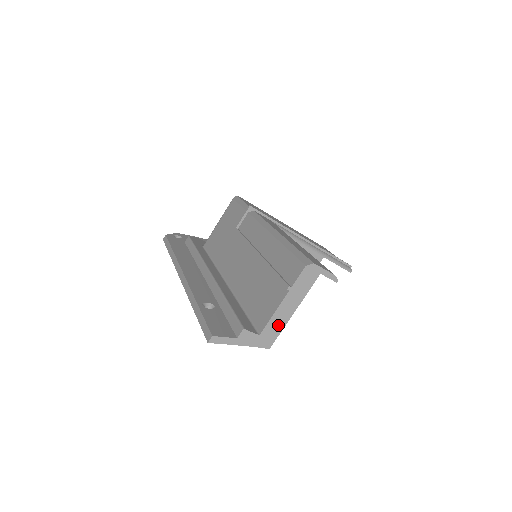
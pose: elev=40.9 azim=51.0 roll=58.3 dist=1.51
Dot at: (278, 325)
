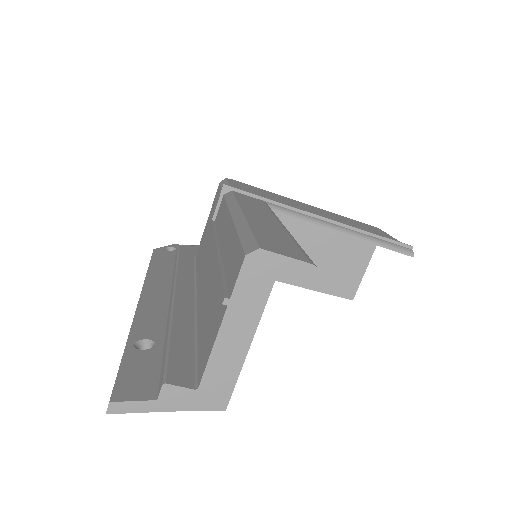
Dot at: (227, 368)
